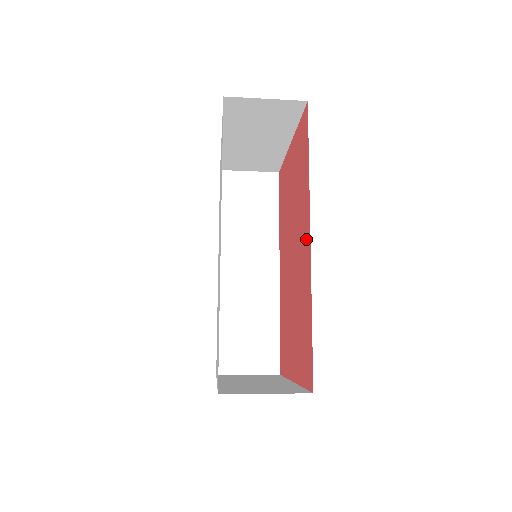
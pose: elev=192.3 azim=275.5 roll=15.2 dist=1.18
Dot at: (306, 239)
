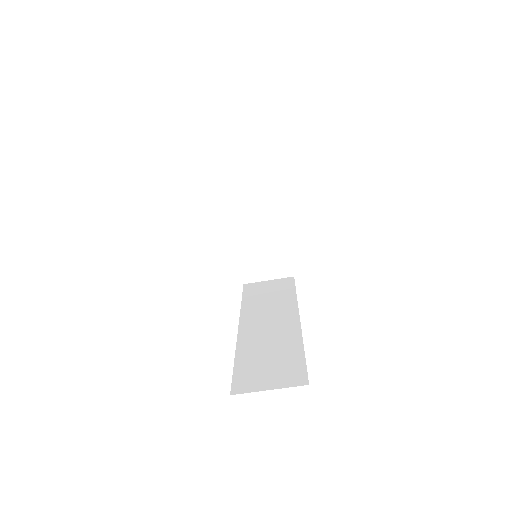
Dot at: occluded
